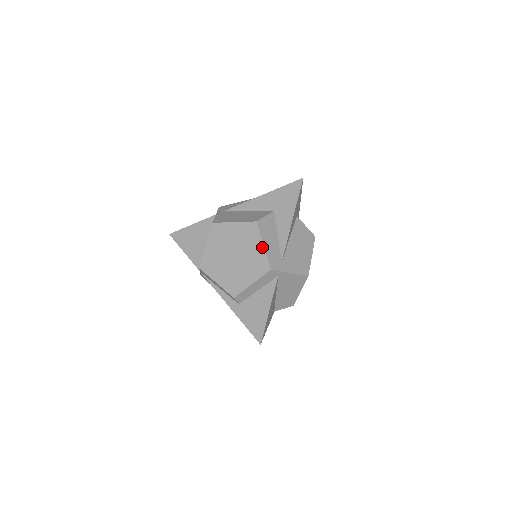
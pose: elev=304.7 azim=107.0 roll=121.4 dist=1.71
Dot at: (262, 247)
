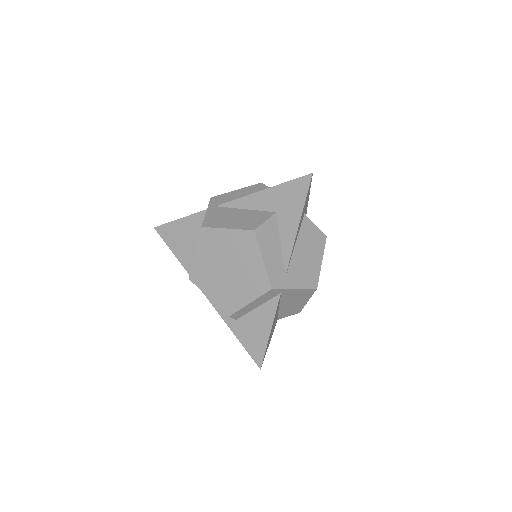
Dot at: (261, 262)
